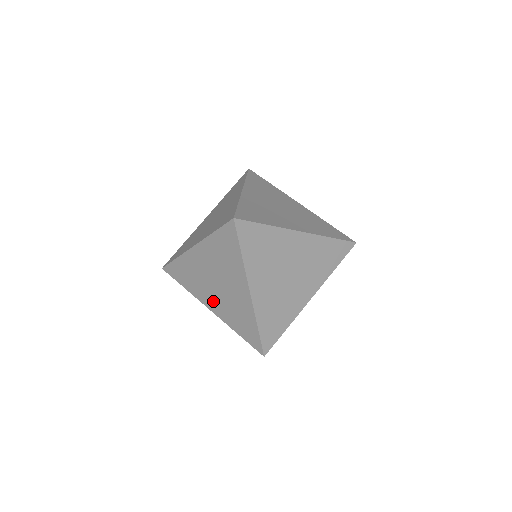
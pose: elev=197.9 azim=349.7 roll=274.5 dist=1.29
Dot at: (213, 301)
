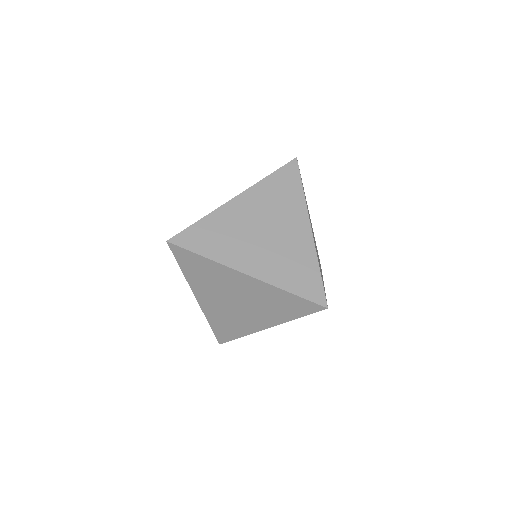
Dot at: (254, 258)
